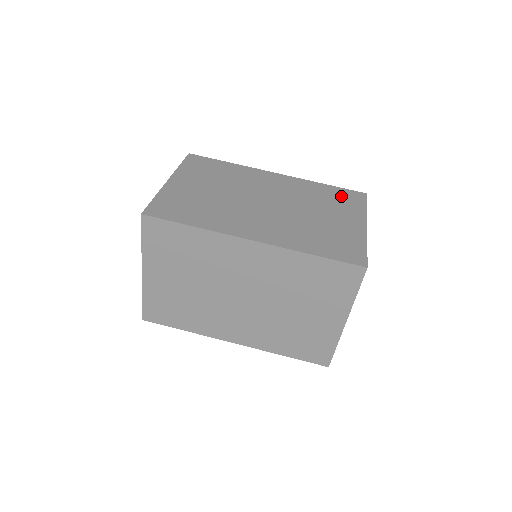
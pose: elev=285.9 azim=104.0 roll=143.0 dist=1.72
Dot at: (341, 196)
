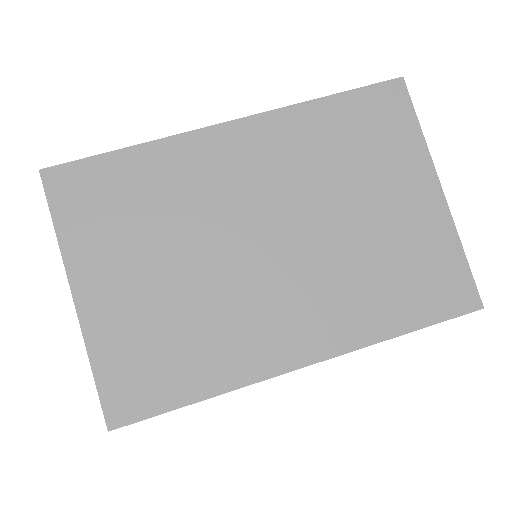
Dot at: occluded
